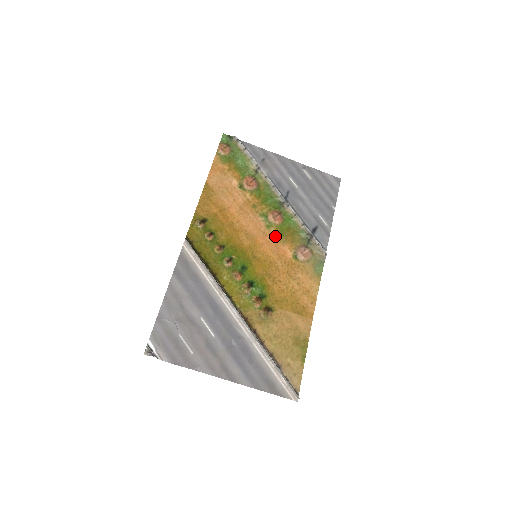
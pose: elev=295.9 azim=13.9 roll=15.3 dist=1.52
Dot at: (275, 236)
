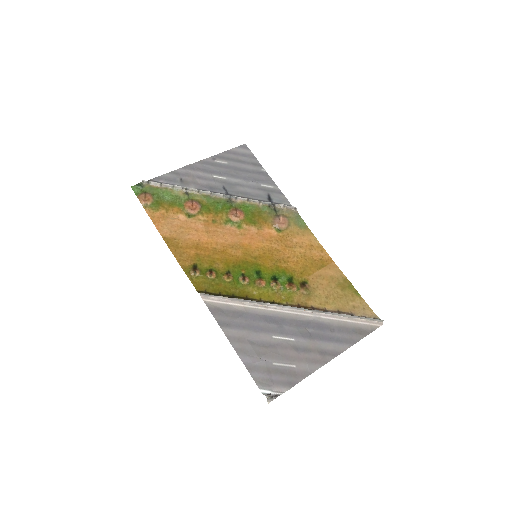
Dot at: (251, 229)
